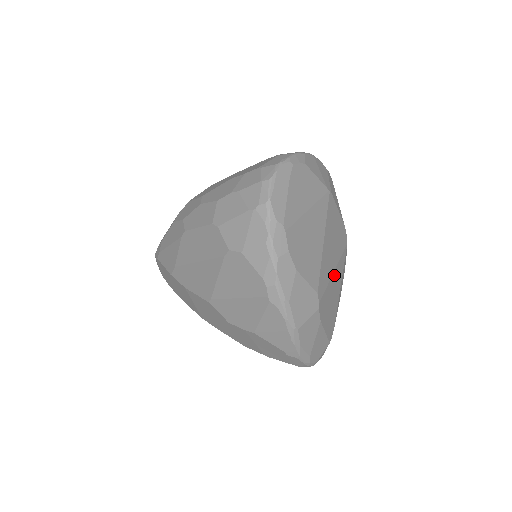
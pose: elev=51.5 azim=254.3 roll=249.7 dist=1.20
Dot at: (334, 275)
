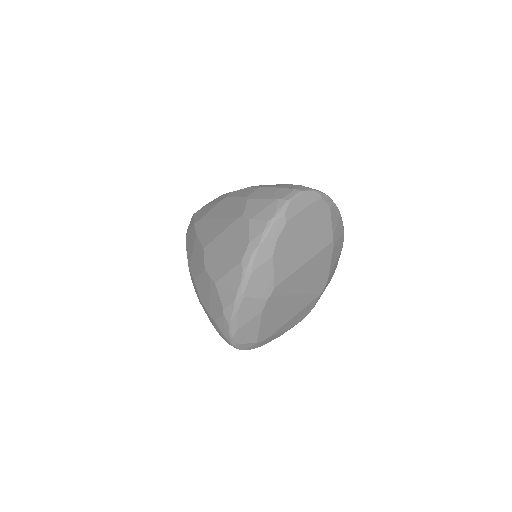
Dot at: (295, 298)
